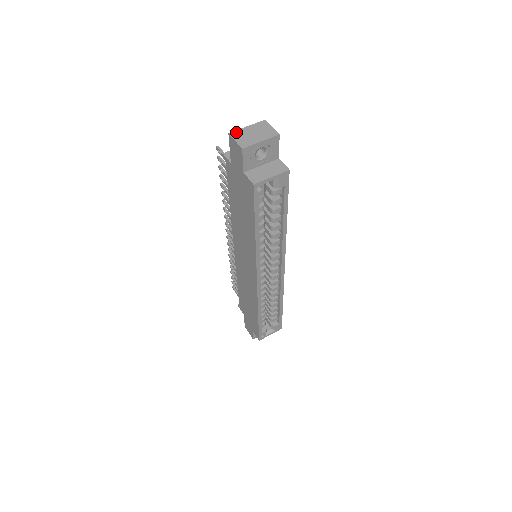
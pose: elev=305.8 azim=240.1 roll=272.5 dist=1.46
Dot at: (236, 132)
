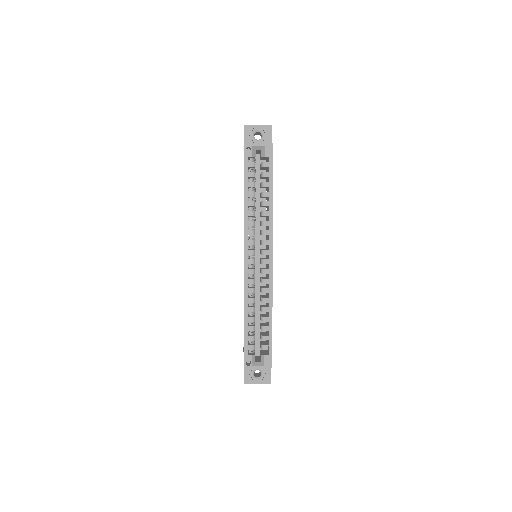
Dot at: occluded
